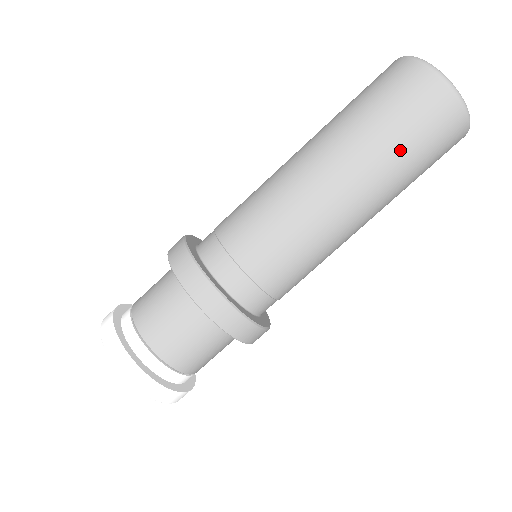
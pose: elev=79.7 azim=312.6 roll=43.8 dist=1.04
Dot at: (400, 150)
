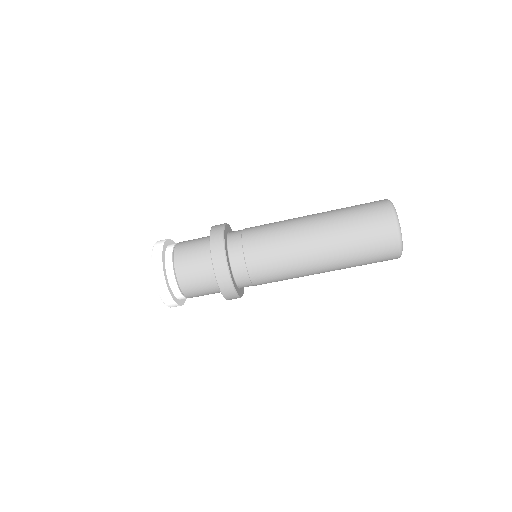
Dot at: (359, 265)
